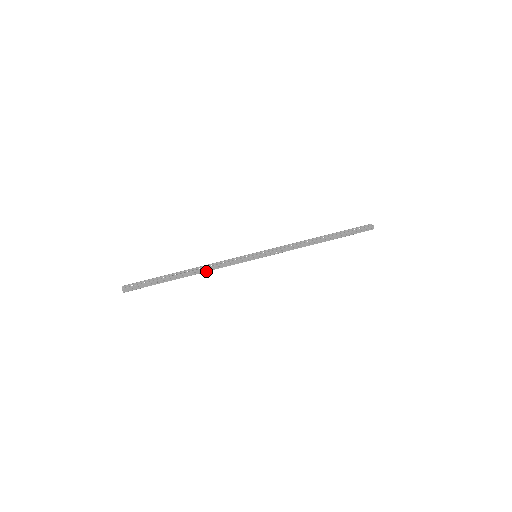
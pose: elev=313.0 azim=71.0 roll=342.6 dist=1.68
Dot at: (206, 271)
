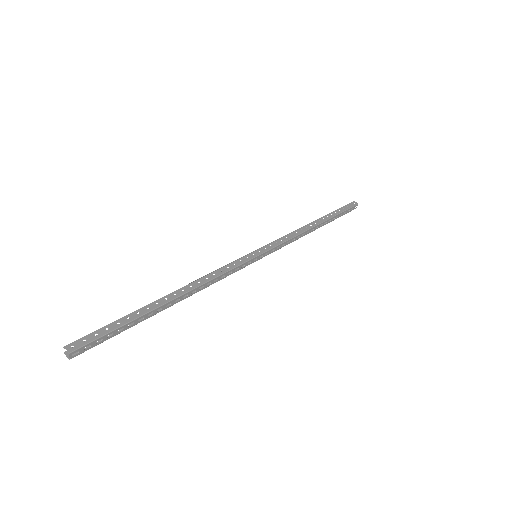
Dot at: (199, 285)
